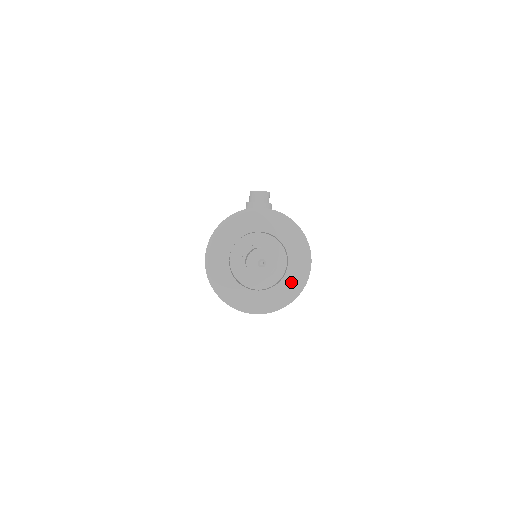
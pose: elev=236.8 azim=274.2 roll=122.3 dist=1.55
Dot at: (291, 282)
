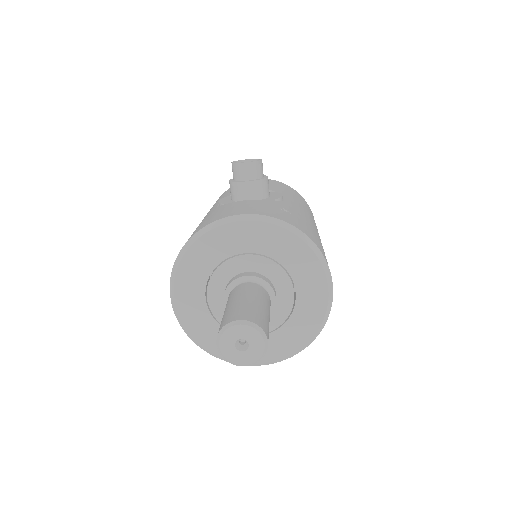
Dot at: (304, 319)
